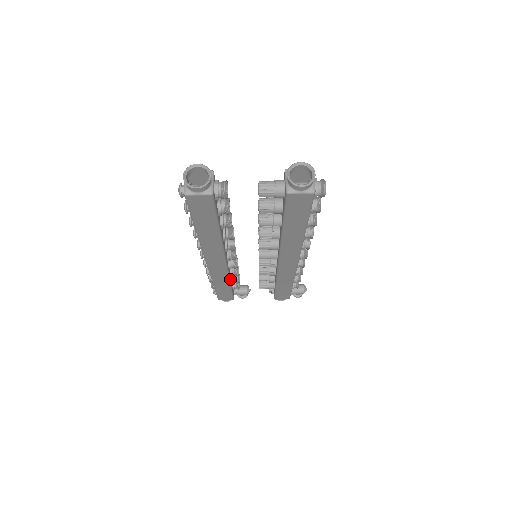
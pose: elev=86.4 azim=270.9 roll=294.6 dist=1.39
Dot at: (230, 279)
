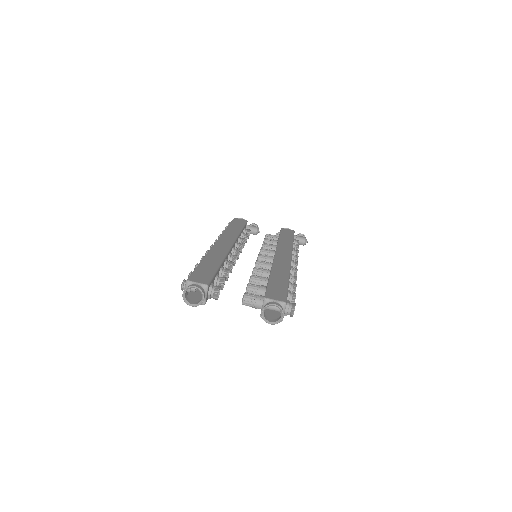
Dot at: occluded
